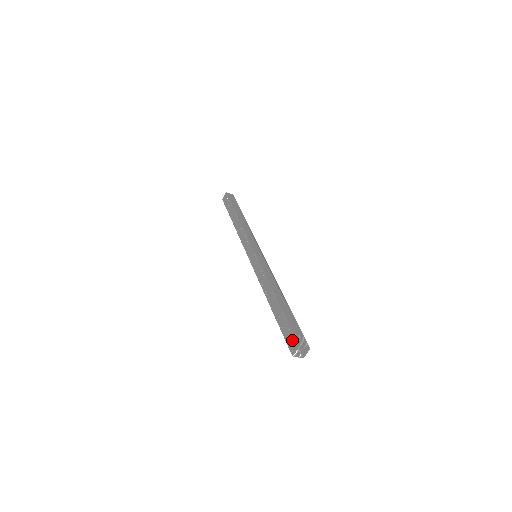
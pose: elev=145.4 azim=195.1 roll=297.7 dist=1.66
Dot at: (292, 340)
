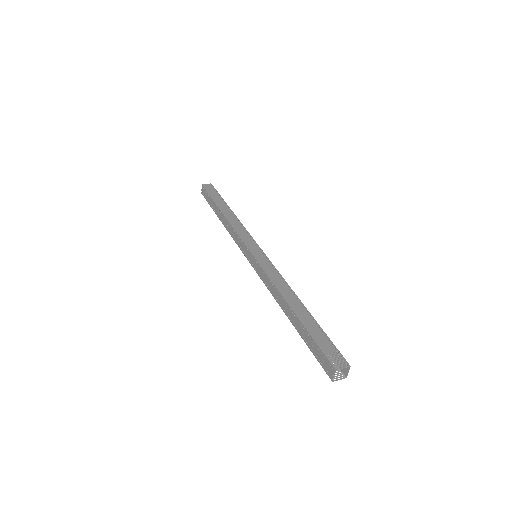
Dot at: (326, 362)
